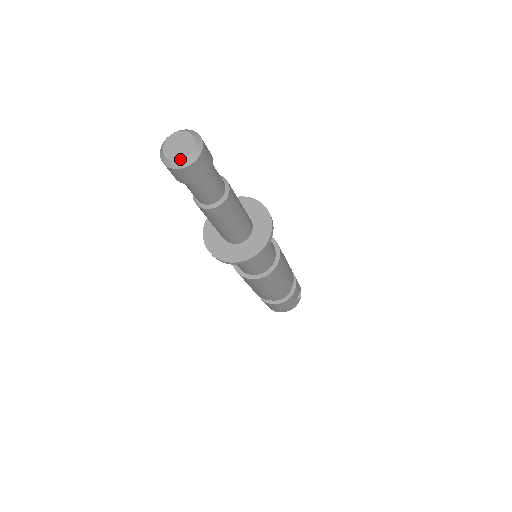
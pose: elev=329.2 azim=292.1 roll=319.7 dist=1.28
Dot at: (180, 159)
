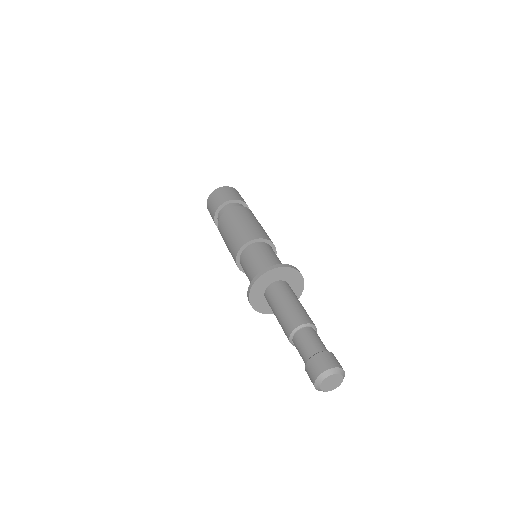
Dot at: occluded
